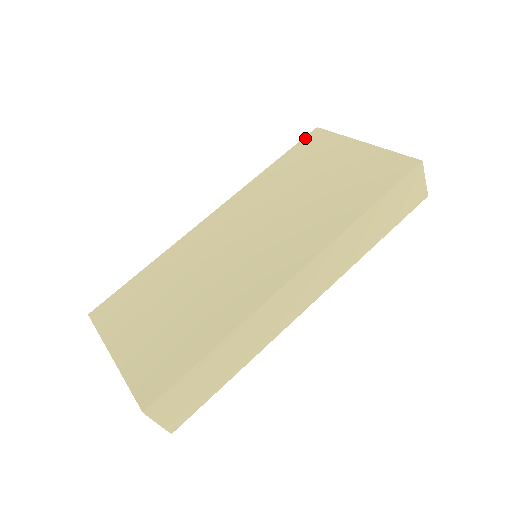
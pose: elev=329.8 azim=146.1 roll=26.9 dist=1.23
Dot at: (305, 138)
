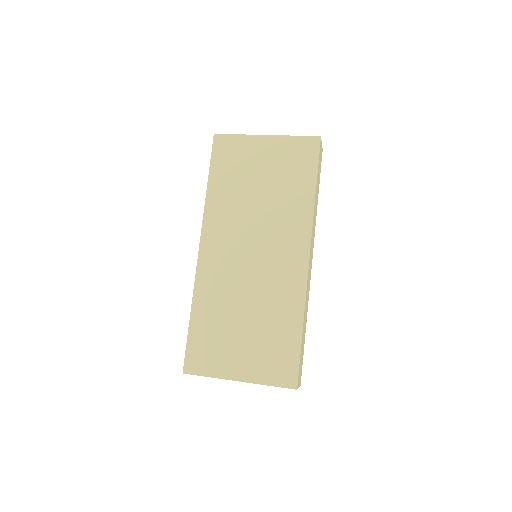
Dot at: (213, 148)
